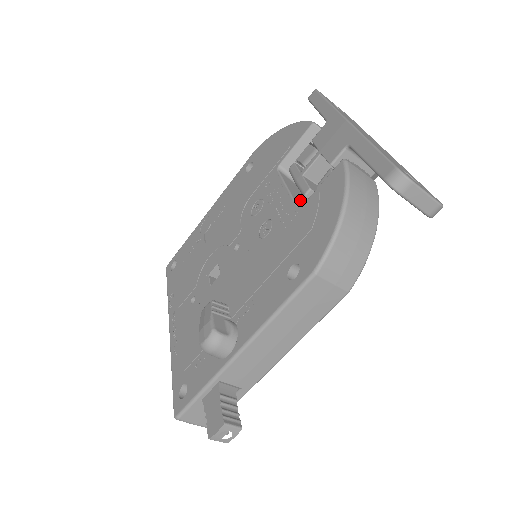
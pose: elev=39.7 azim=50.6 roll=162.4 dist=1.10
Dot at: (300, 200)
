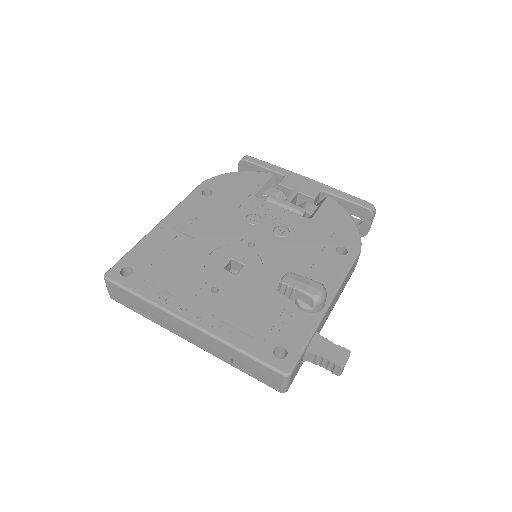
Dot at: occluded
